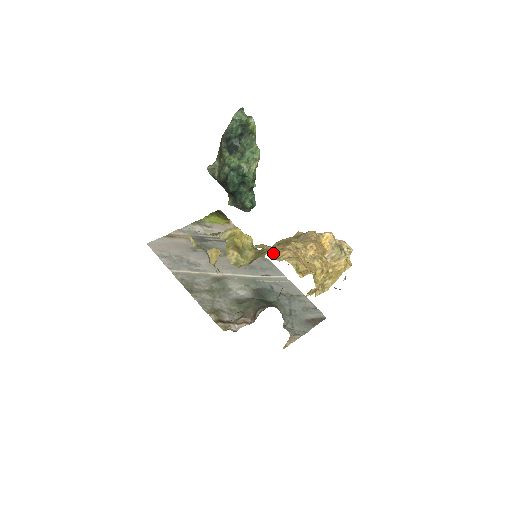
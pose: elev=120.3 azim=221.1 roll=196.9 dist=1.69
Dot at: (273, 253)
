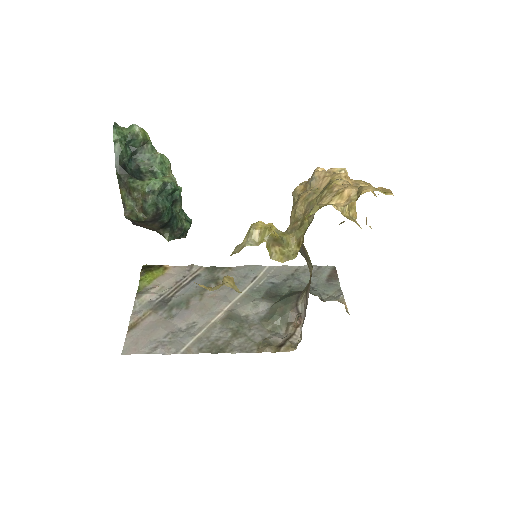
Dot at: (335, 203)
